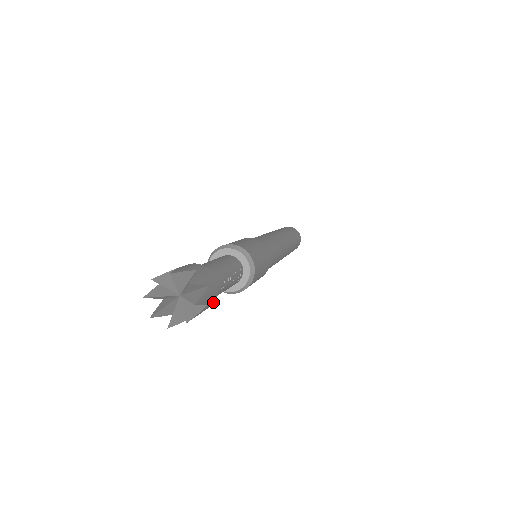
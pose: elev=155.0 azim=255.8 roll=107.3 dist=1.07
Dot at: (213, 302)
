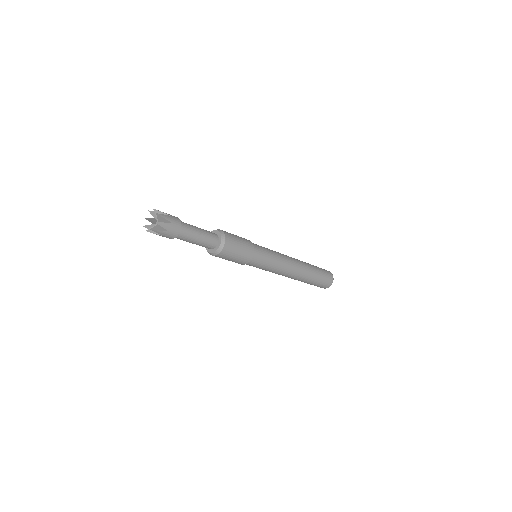
Dot at: (176, 235)
